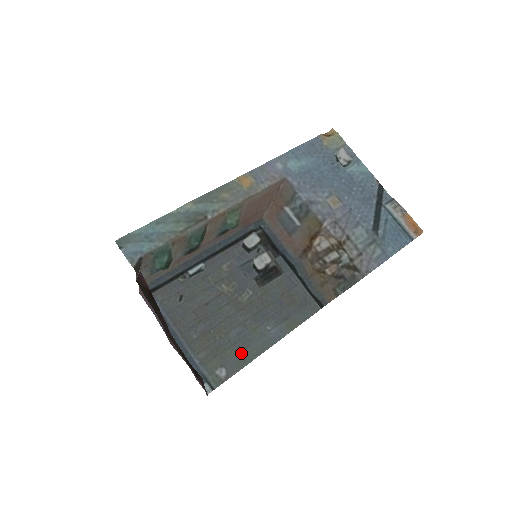
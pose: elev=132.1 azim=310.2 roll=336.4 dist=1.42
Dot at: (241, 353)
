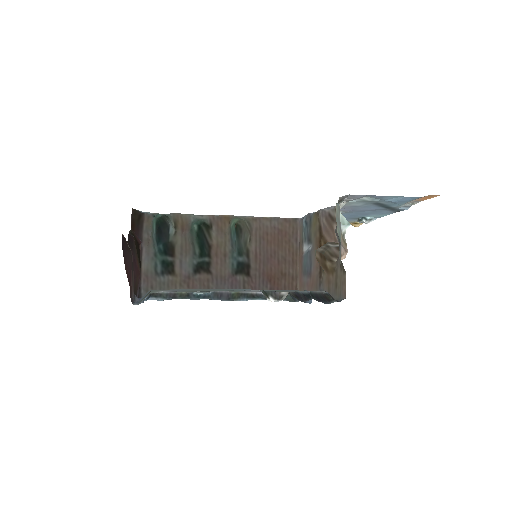
Dot at: (198, 290)
